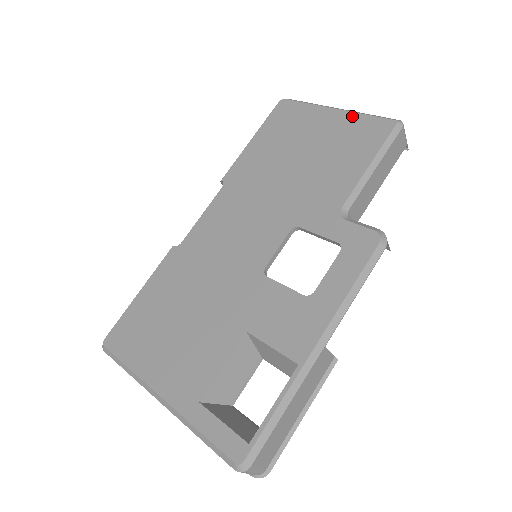
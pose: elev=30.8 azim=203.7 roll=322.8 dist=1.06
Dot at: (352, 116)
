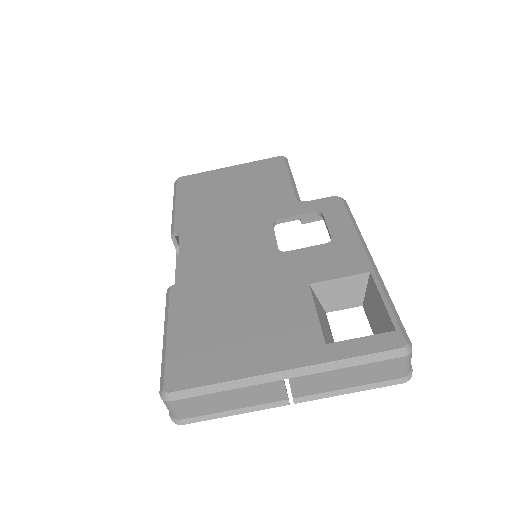
Dot at: (248, 164)
